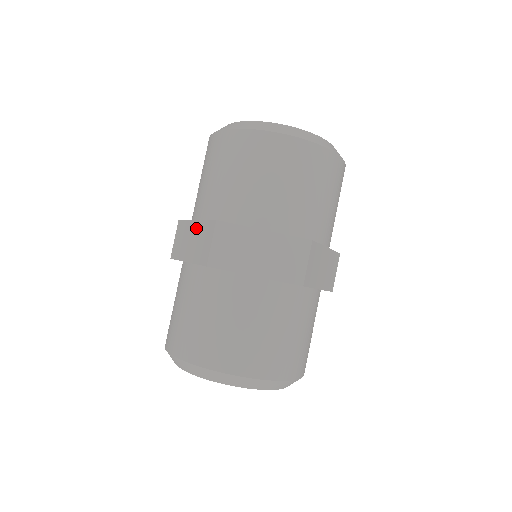
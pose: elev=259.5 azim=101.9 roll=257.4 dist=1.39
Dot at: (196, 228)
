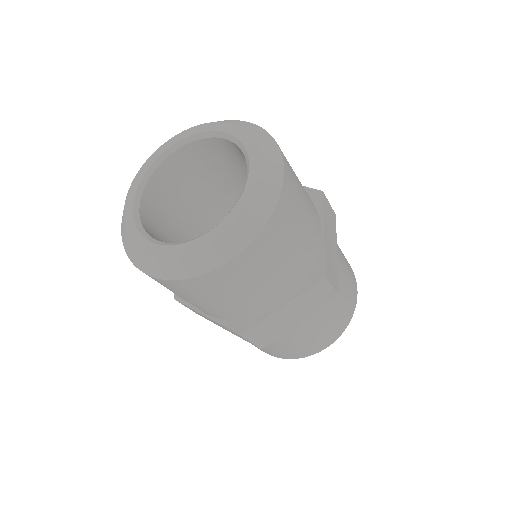
Dot at: occluded
